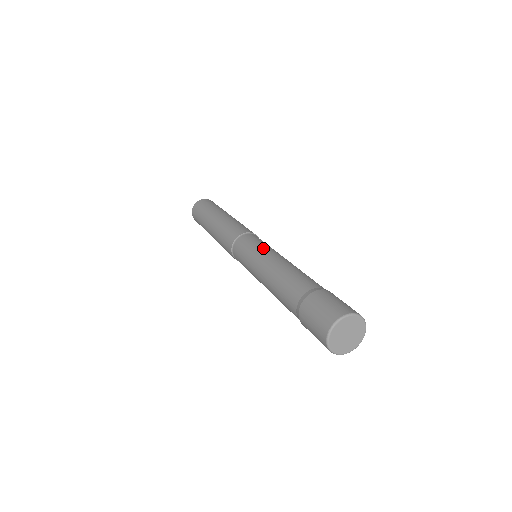
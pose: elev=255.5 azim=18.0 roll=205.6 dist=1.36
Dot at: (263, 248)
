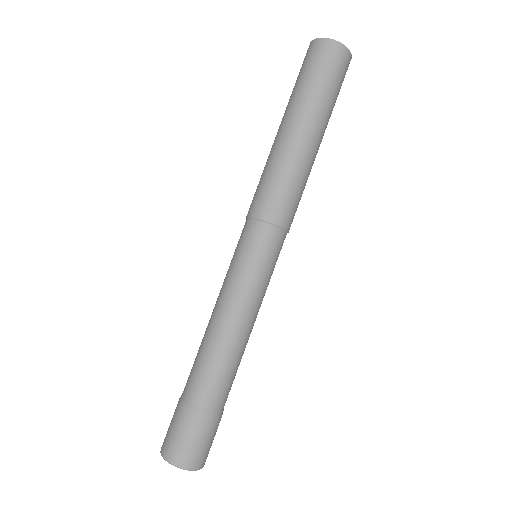
Dot at: (227, 274)
